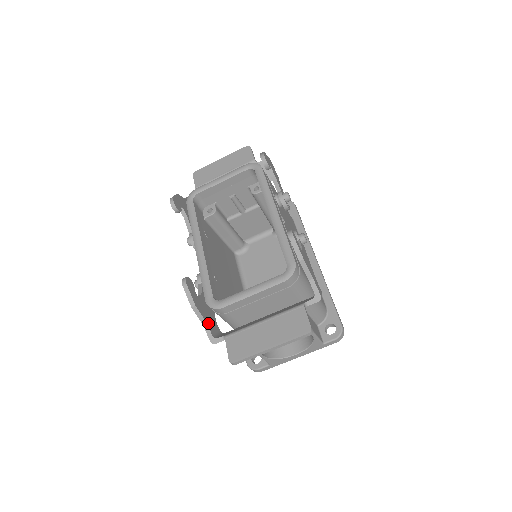
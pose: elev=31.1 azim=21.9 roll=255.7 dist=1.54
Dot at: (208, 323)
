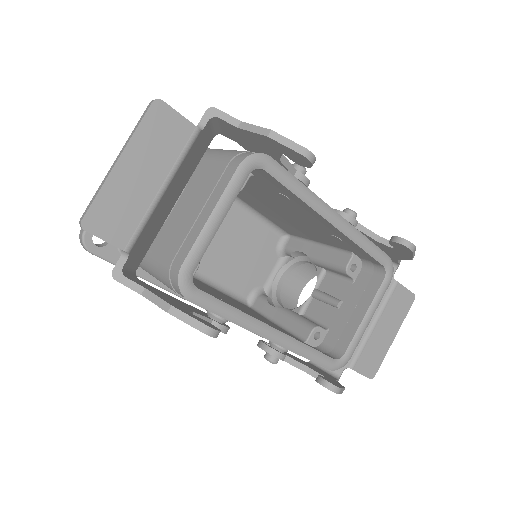
Dot at: (332, 378)
